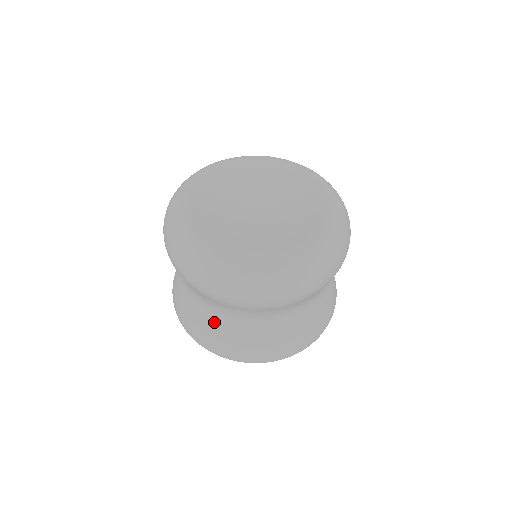
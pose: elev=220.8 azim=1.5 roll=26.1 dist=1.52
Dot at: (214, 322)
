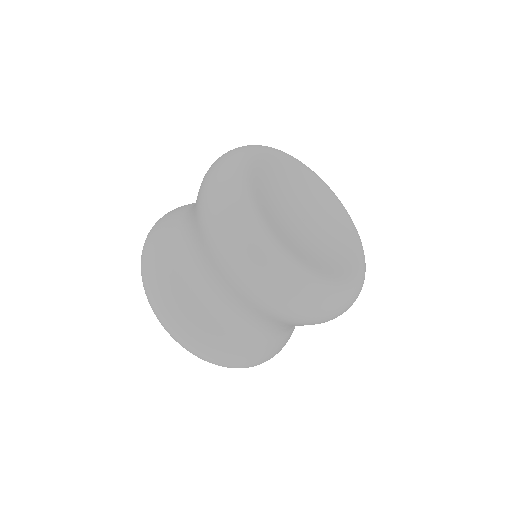
Dot at: (174, 235)
